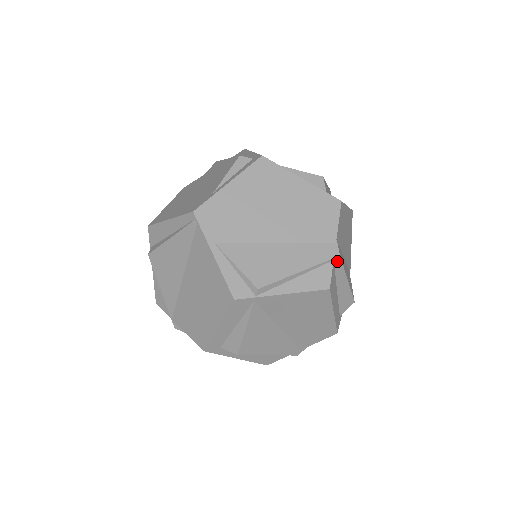
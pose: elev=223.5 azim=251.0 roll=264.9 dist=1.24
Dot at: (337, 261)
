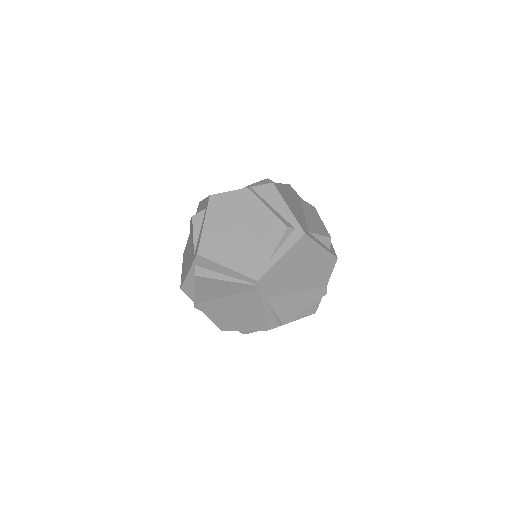
Dot at: (323, 295)
